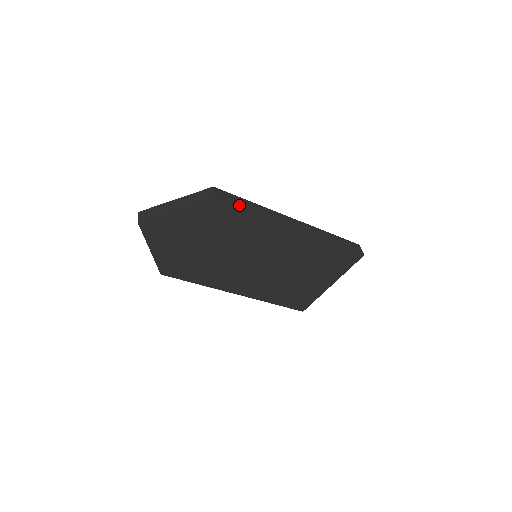
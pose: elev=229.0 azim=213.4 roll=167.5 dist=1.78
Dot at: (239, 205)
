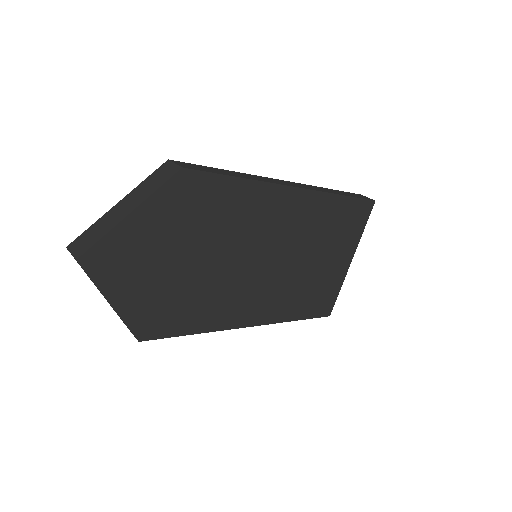
Dot at: (217, 172)
